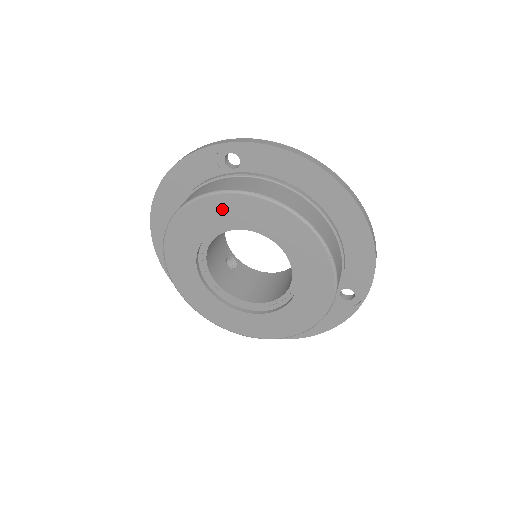
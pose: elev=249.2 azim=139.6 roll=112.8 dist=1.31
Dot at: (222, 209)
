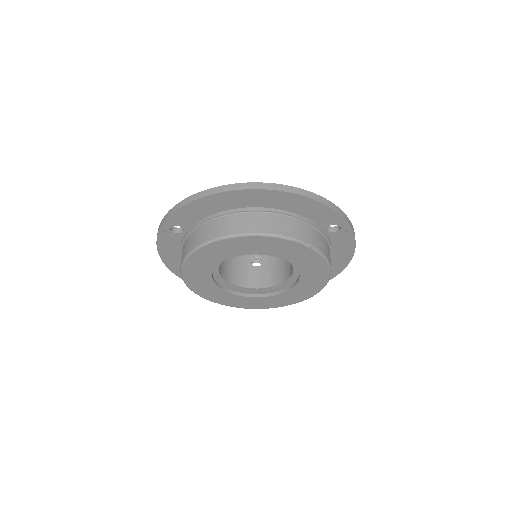
Dot at: (198, 264)
